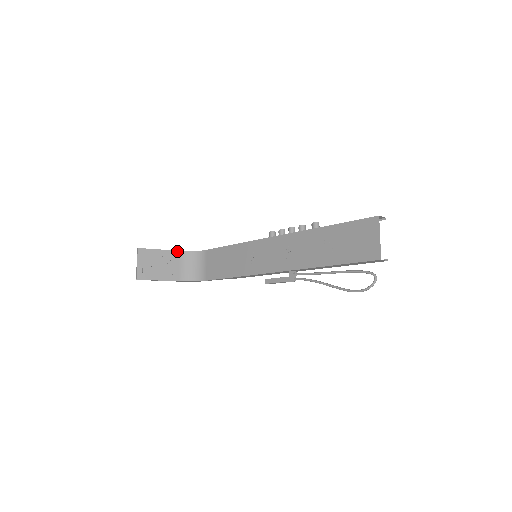
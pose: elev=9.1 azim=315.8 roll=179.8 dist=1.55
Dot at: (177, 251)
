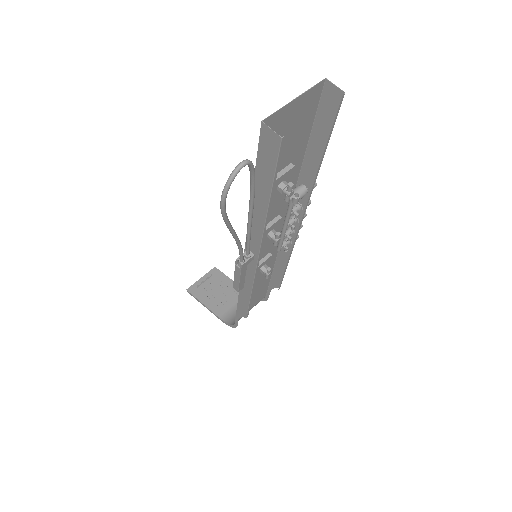
Dot at: occluded
